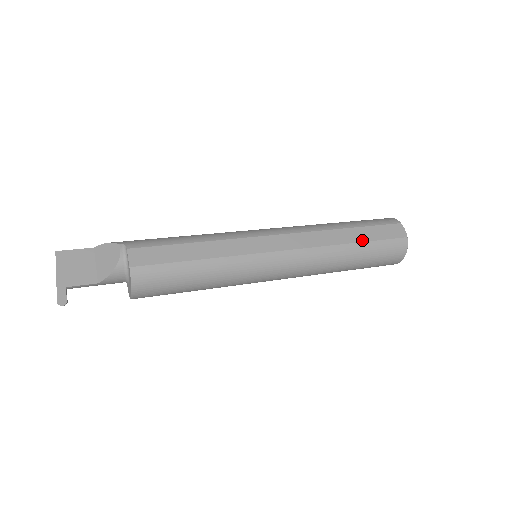
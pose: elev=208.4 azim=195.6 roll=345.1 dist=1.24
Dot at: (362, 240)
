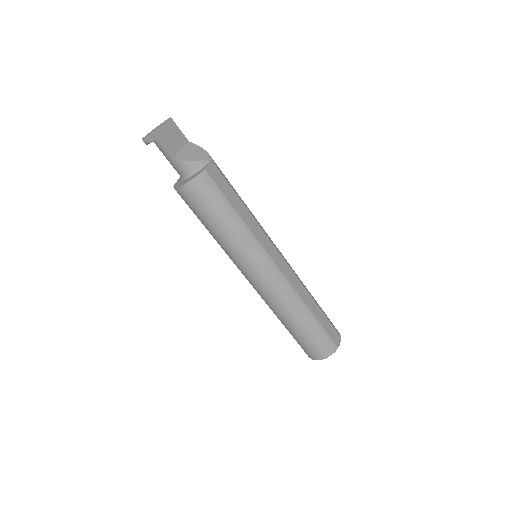
Dot at: (317, 317)
